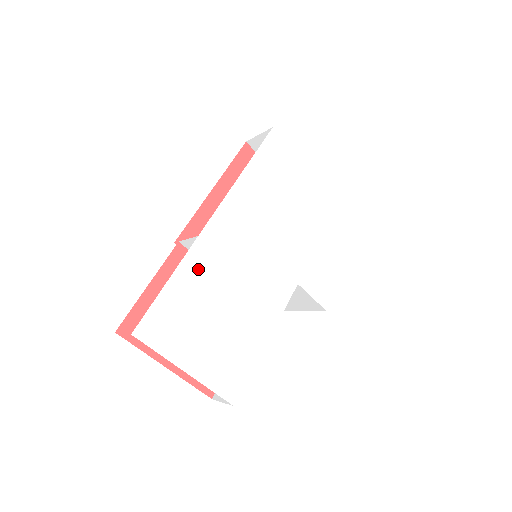
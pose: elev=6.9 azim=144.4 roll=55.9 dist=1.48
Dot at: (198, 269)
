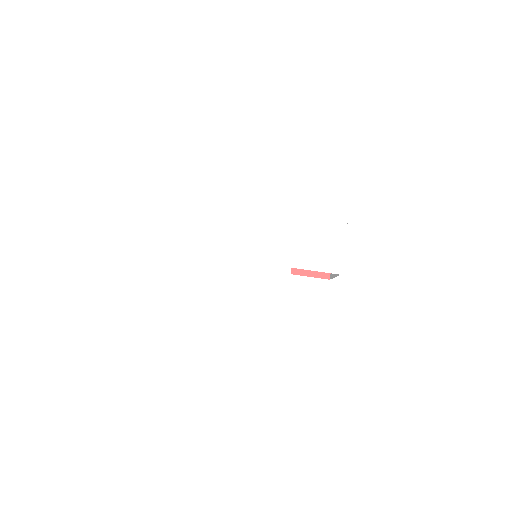
Dot at: (184, 311)
